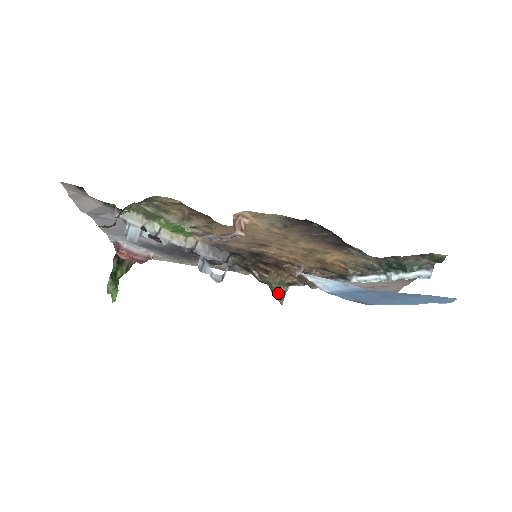
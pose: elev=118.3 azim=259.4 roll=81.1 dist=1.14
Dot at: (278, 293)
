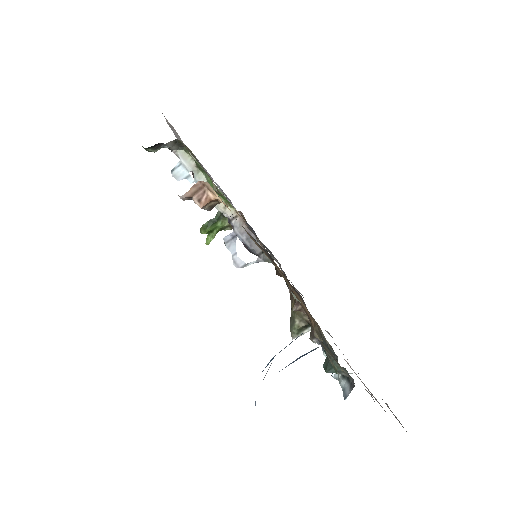
Dot at: (293, 323)
